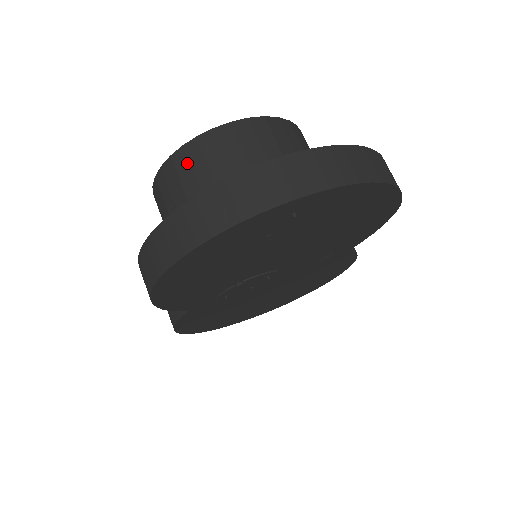
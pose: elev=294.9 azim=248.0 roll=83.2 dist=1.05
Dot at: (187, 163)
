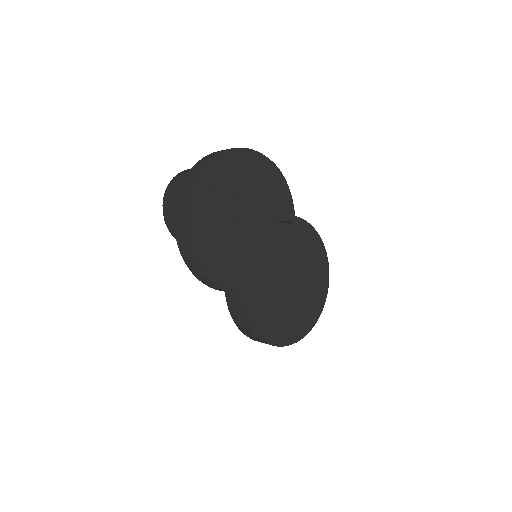
Dot at: (168, 198)
